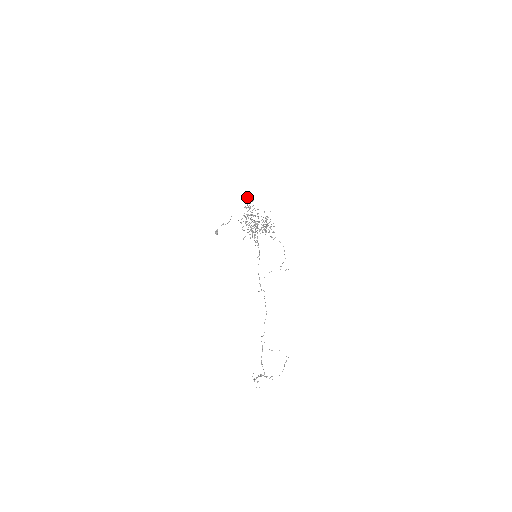
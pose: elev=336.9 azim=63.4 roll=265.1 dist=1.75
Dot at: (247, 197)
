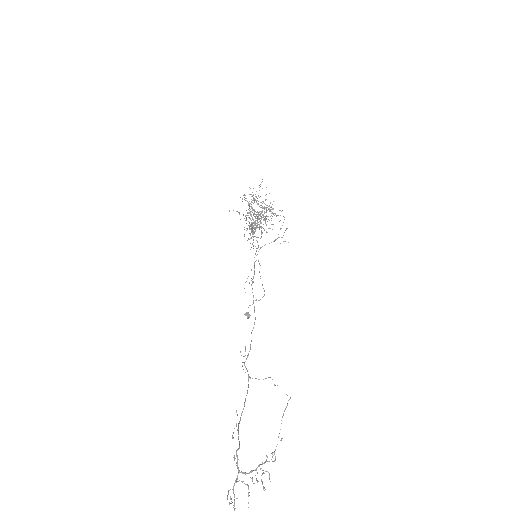
Dot at: occluded
